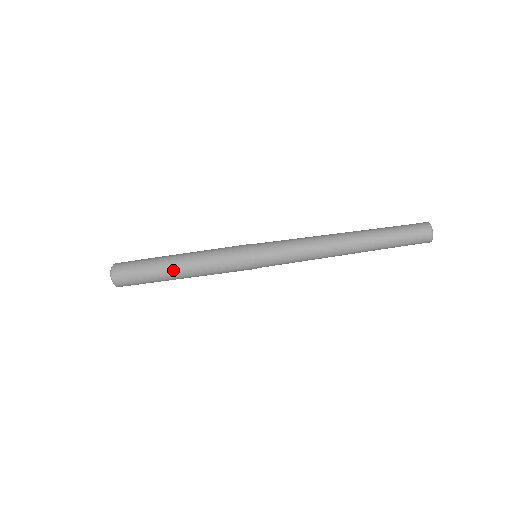
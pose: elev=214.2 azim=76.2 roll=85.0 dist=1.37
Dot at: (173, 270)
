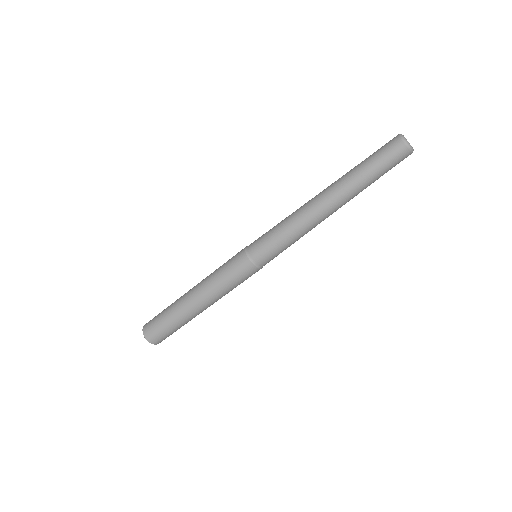
Dot at: (186, 297)
